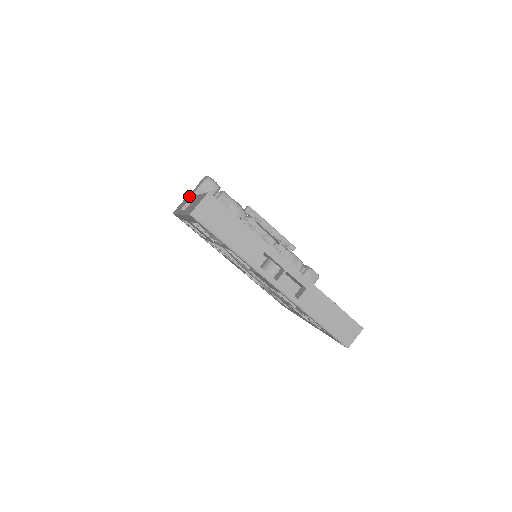
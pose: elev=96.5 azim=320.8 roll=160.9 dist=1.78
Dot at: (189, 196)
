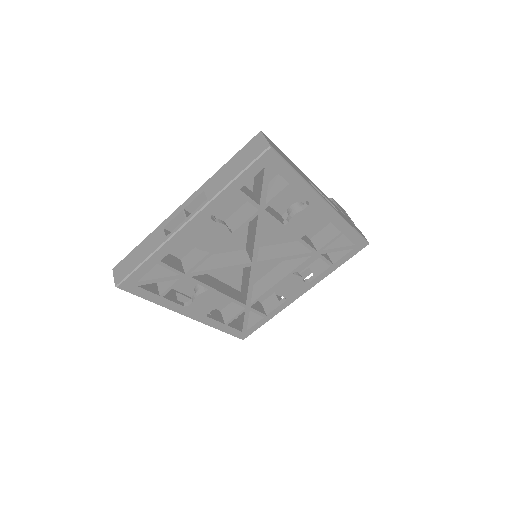
Dot at: occluded
